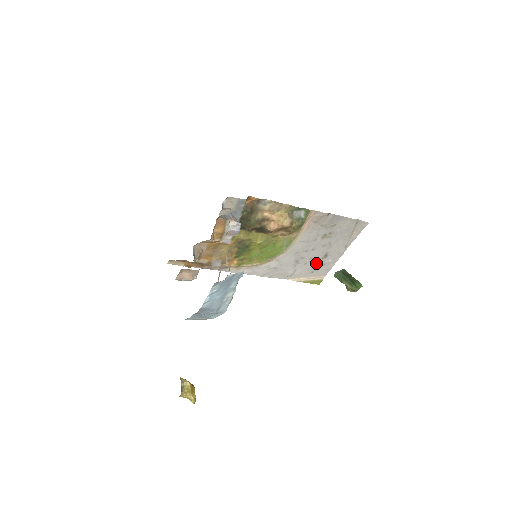
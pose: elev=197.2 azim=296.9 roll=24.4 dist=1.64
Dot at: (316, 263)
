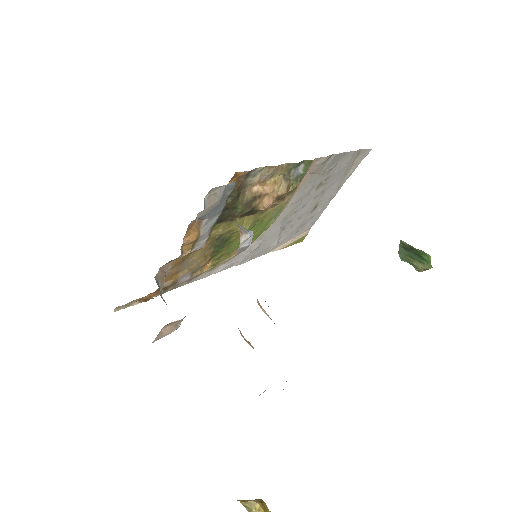
Dot at: (303, 220)
